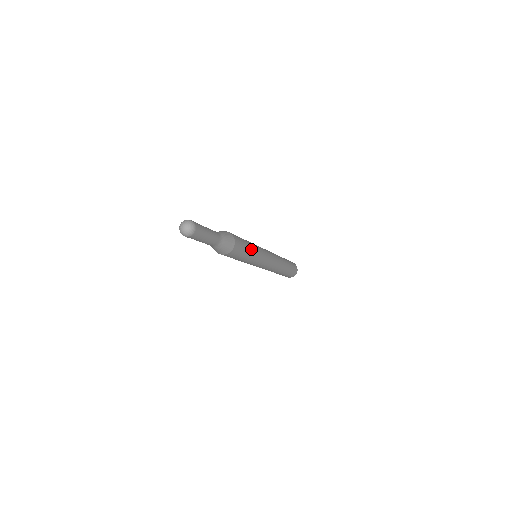
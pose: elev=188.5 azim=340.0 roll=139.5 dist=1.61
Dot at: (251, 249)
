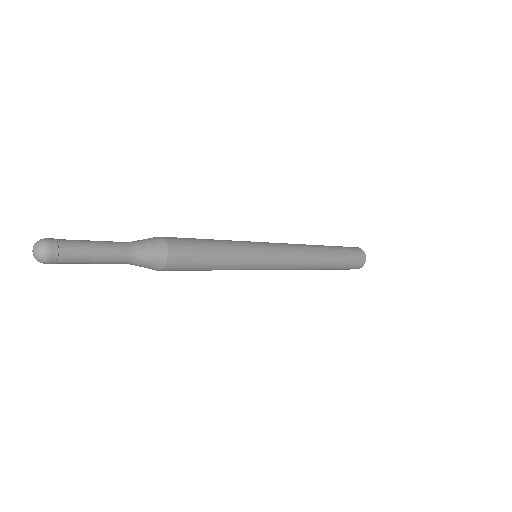
Dot at: (218, 266)
